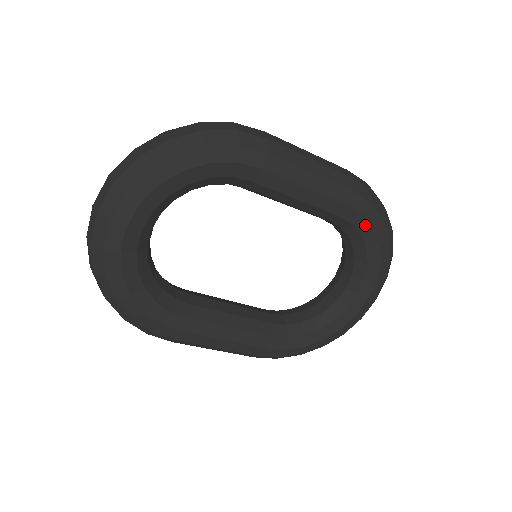
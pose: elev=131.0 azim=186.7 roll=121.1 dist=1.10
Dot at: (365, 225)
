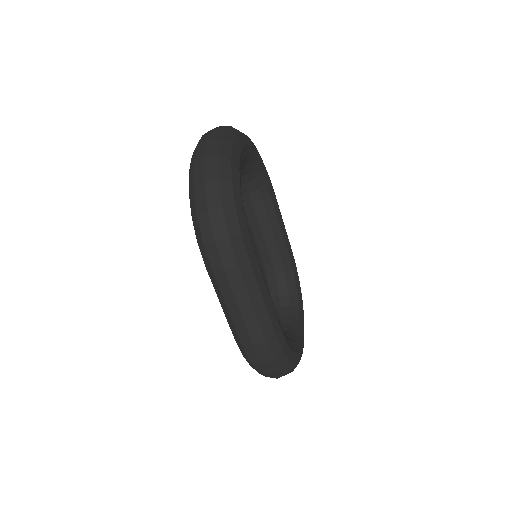
Dot at: (297, 275)
